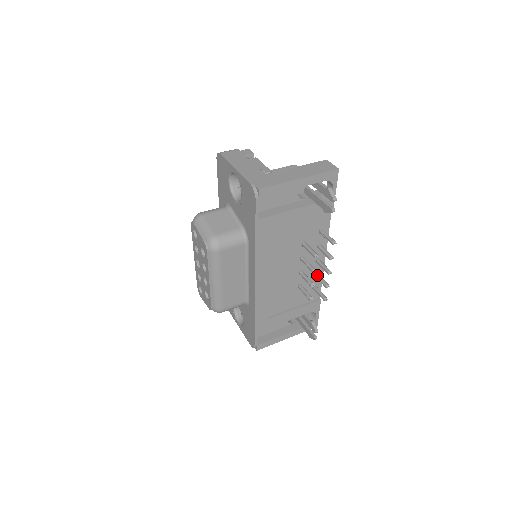
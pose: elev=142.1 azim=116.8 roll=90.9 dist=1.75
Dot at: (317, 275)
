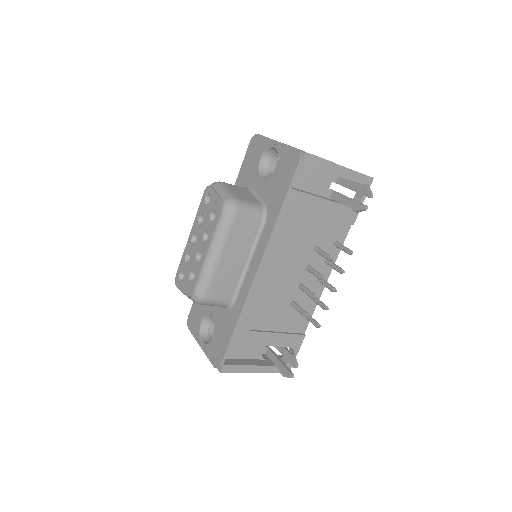
Dot at: occluded
